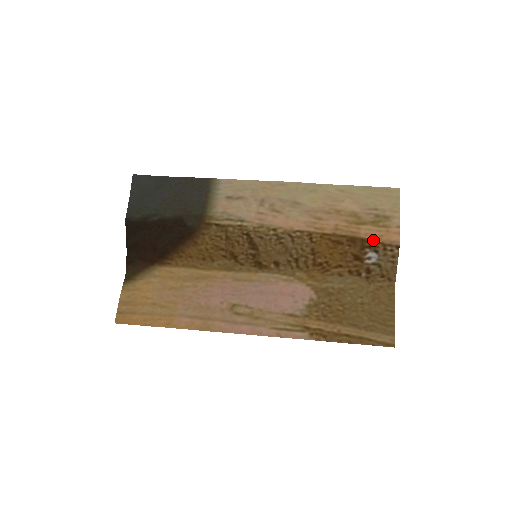
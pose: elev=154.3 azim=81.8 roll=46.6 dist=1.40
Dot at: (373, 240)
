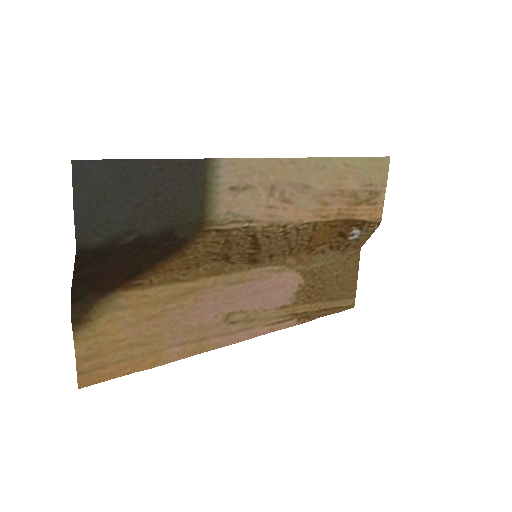
Dot at: (364, 220)
